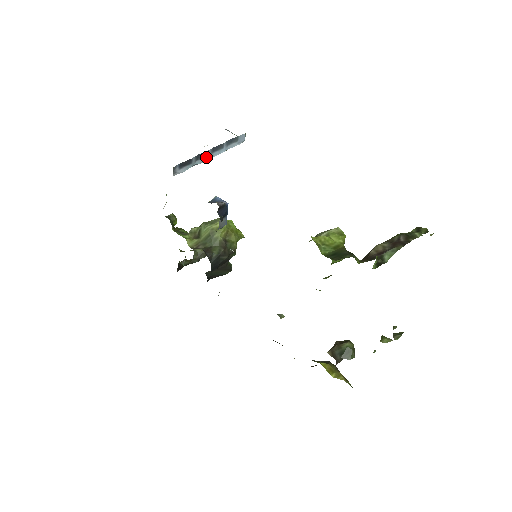
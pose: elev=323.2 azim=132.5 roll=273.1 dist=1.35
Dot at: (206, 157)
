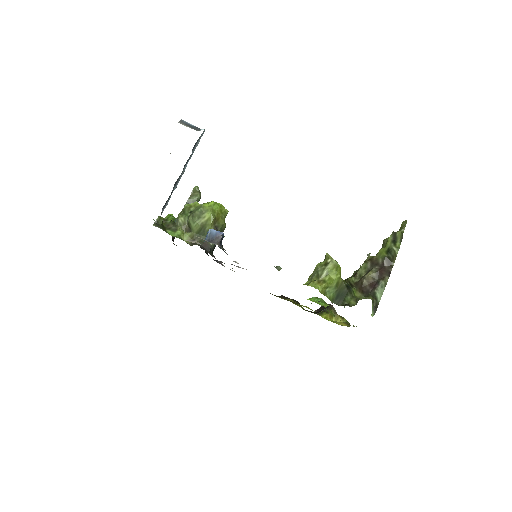
Dot at: (180, 178)
